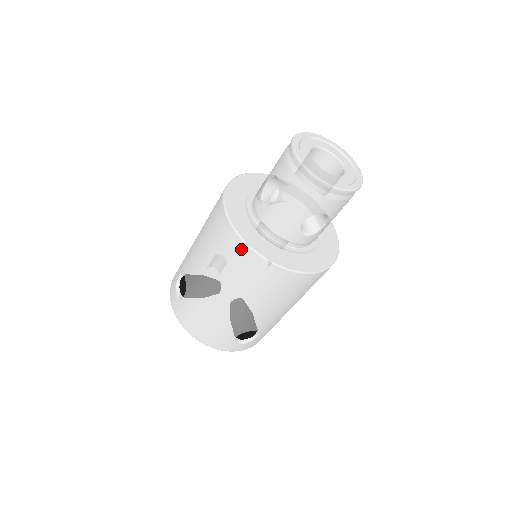
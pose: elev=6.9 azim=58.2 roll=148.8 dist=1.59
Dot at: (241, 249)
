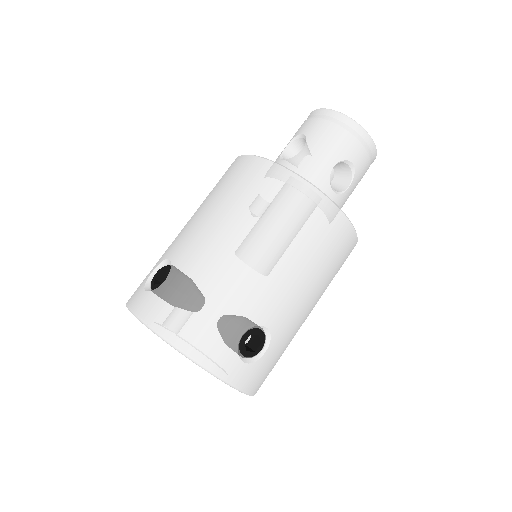
Dot at: (274, 173)
